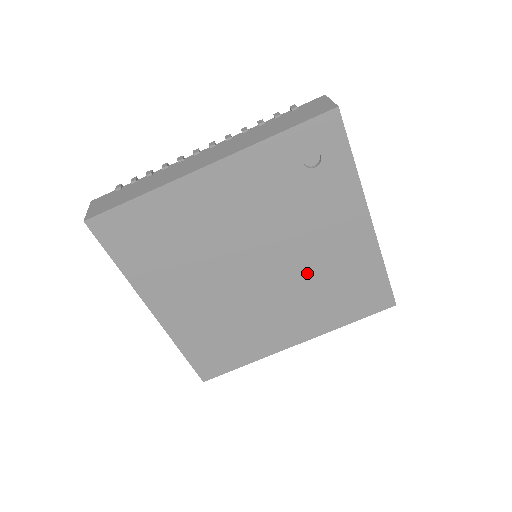
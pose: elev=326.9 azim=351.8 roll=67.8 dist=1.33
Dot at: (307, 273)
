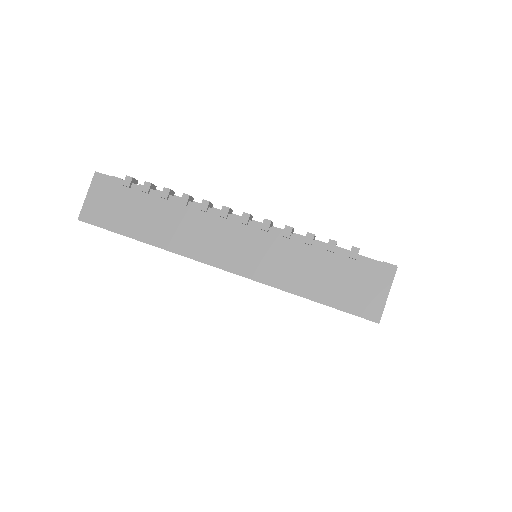
Dot at: occluded
